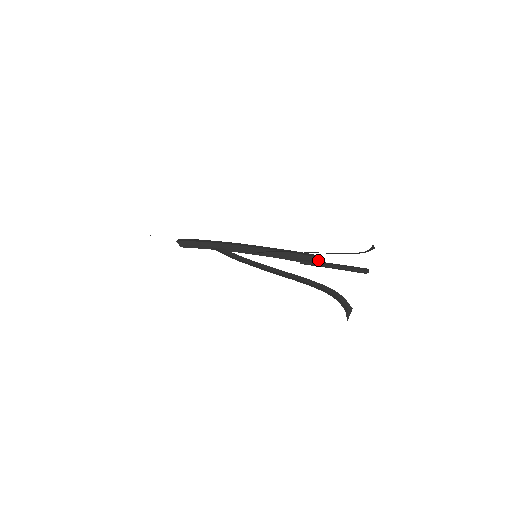
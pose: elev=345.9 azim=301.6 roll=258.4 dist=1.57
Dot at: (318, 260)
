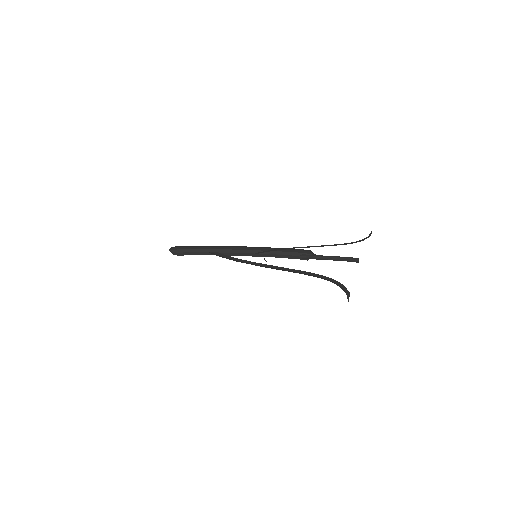
Dot at: occluded
